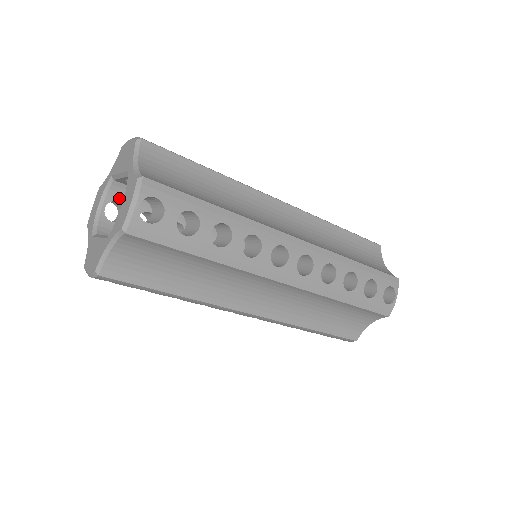
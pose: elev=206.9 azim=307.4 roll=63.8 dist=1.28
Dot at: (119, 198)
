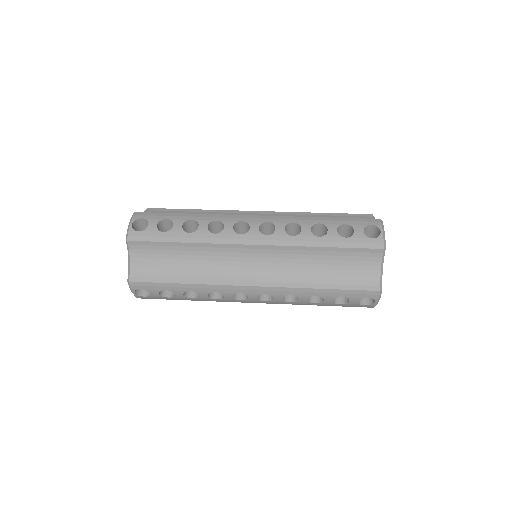
Dot at: occluded
